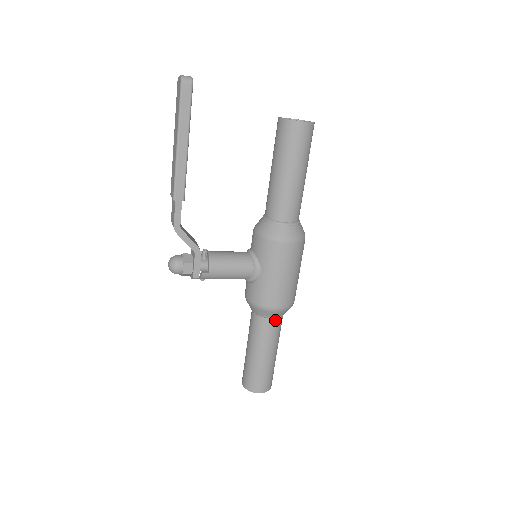
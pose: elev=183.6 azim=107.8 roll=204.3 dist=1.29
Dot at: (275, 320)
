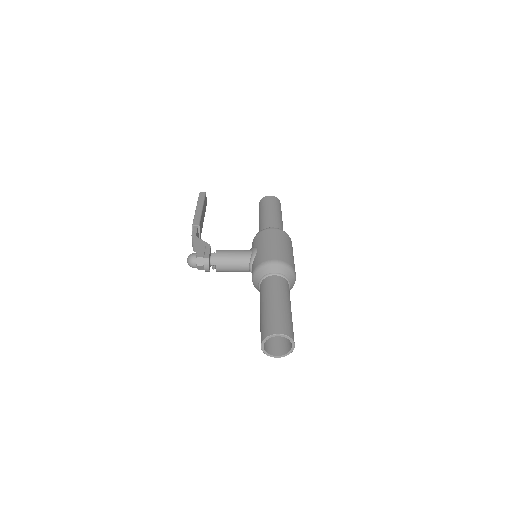
Dot at: (278, 277)
